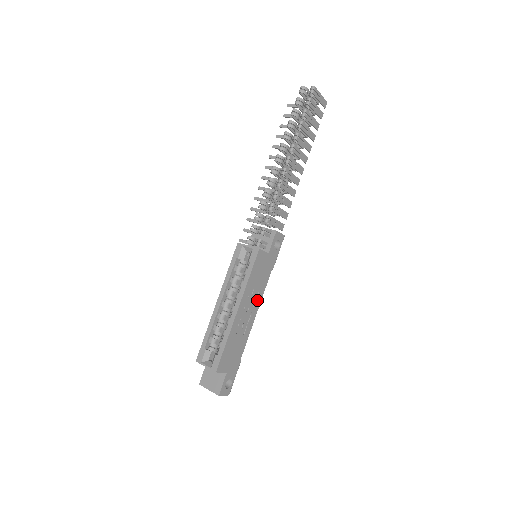
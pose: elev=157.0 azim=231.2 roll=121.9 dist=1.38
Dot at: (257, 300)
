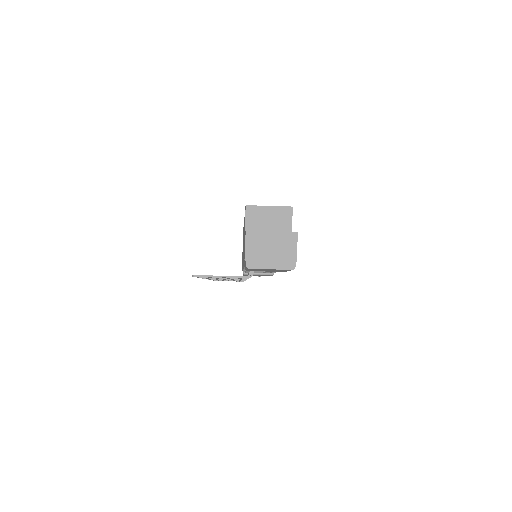
Dot at: occluded
